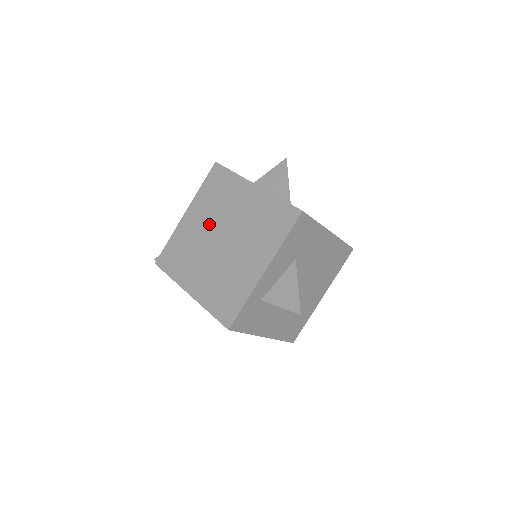
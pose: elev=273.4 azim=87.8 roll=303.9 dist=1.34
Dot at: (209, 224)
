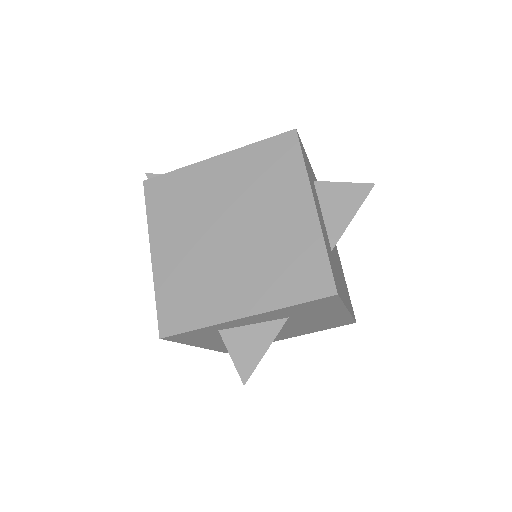
Dot at: (231, 198)
